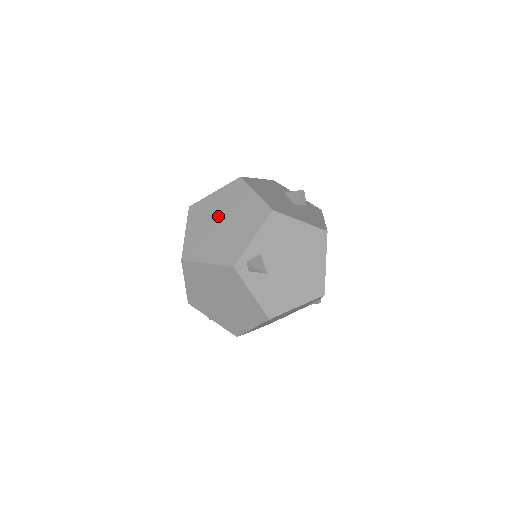
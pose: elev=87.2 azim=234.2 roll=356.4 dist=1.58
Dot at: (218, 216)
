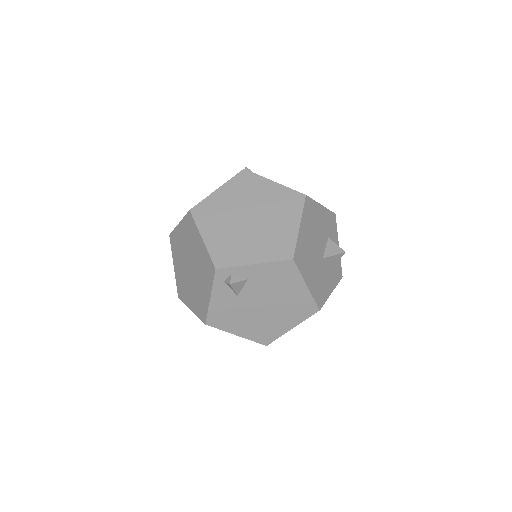
Dot at: (253, 208)
